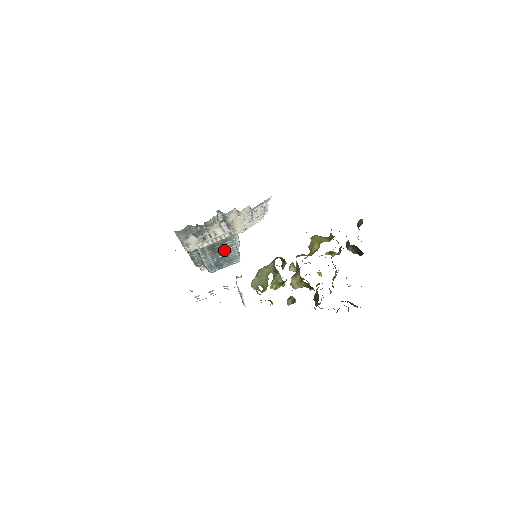
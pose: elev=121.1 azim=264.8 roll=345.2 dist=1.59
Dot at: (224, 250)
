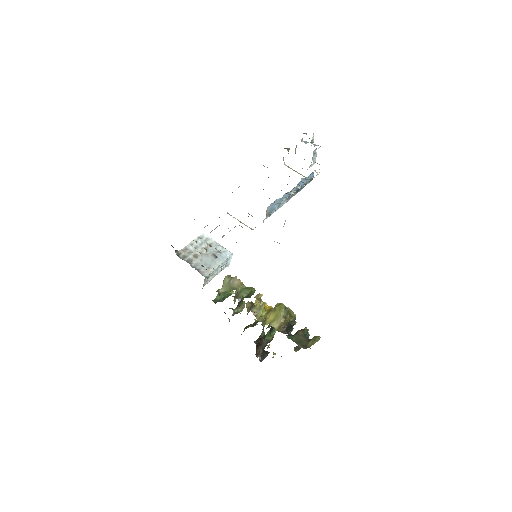
Dot at: occluded
